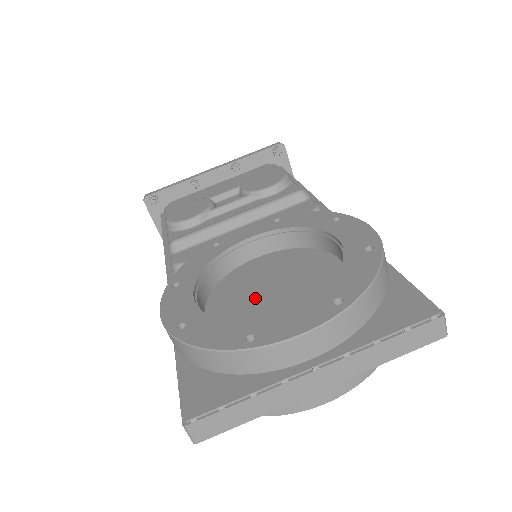
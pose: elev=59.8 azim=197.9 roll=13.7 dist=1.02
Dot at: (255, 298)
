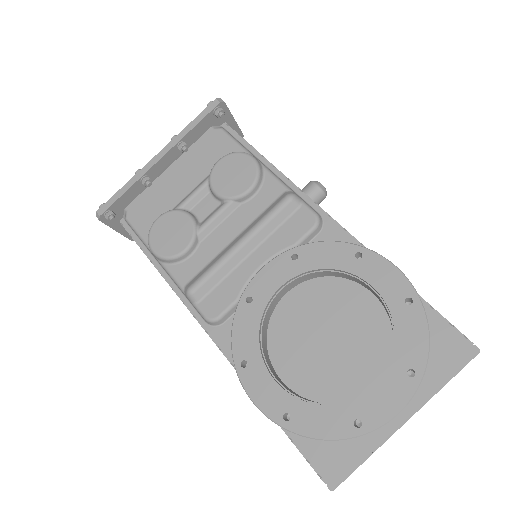
Dot at: (316, 351)
